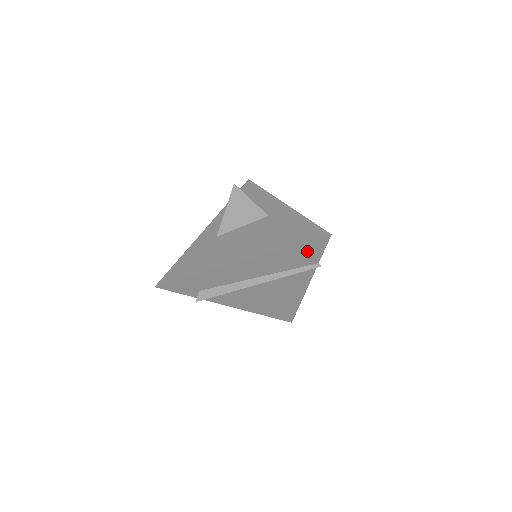
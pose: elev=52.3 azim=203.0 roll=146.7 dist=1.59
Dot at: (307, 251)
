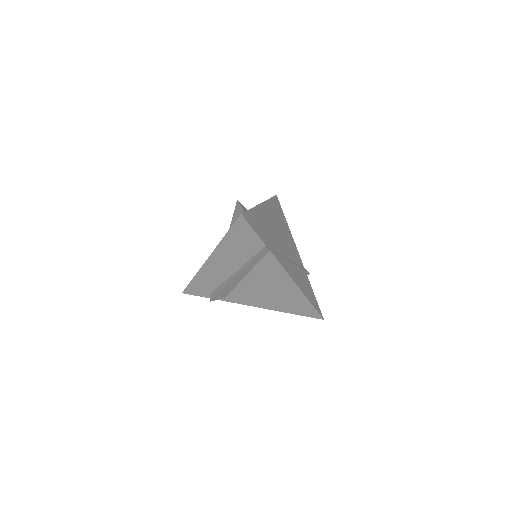
Dot at: (243, 235)
